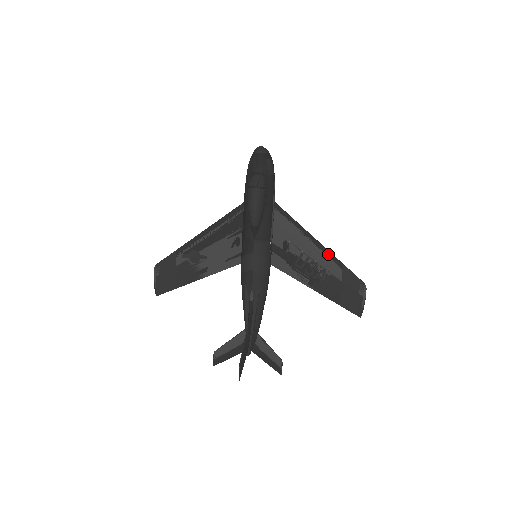
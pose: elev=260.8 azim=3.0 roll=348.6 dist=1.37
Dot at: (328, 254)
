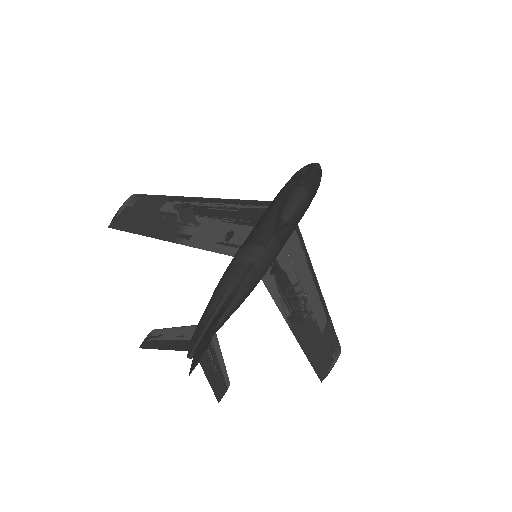
Dot at: (322, 299)
